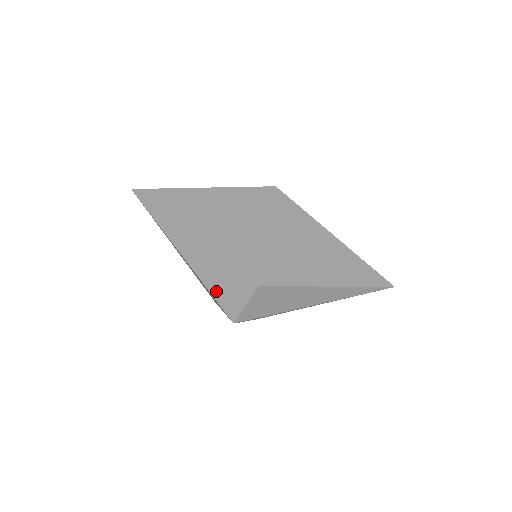
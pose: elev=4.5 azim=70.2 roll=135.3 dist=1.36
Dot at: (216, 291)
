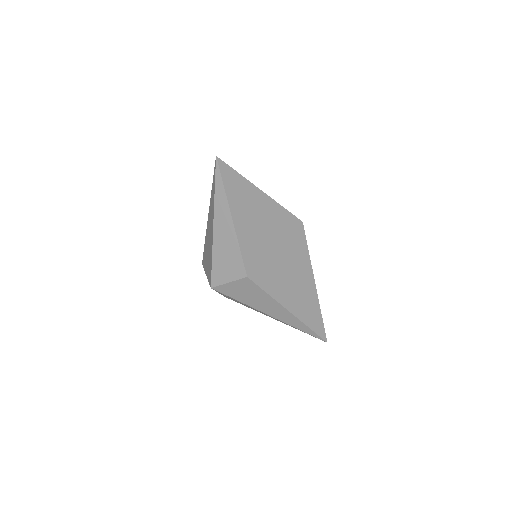
Dot at: (217, 259)
